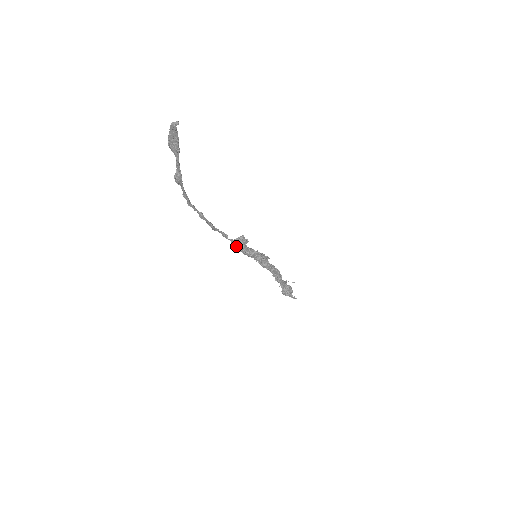
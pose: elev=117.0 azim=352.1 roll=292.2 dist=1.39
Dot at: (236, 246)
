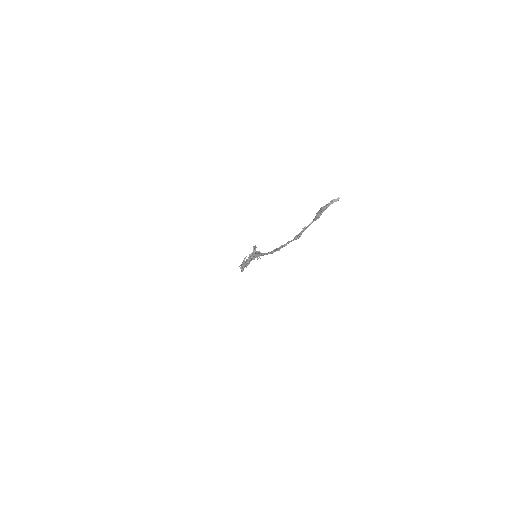
Dot at: (253, 257)
